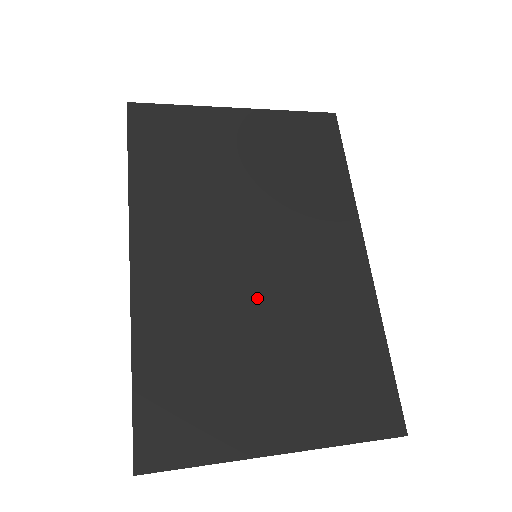
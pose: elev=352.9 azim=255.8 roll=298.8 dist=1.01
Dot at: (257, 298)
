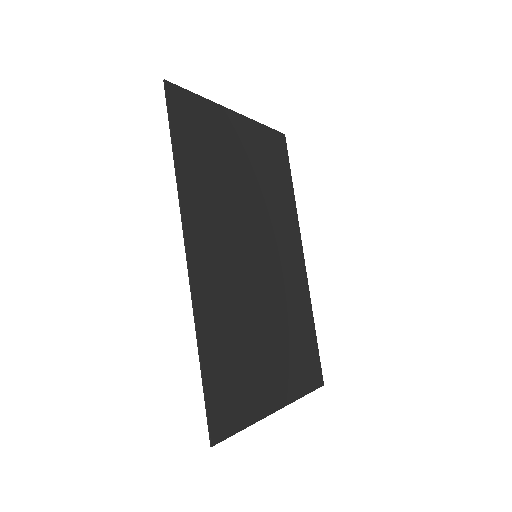
Dot at: (260, 292)
